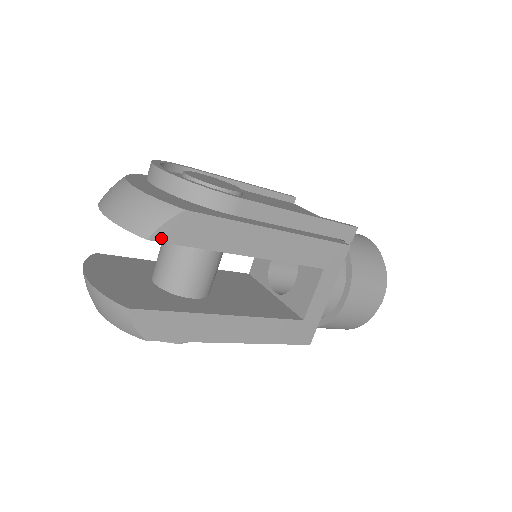
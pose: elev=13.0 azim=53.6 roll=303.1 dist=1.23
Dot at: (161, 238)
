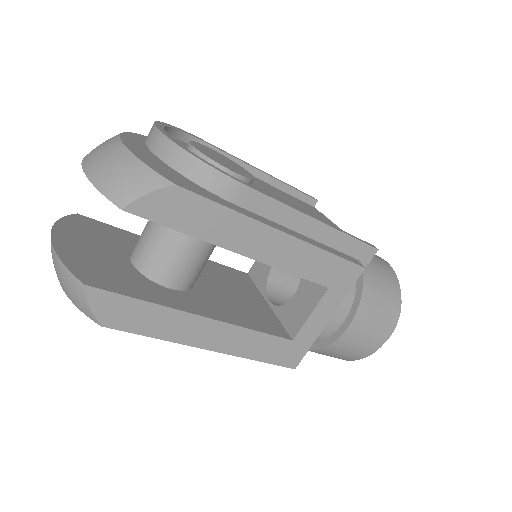
Dot at: (139, 211)
